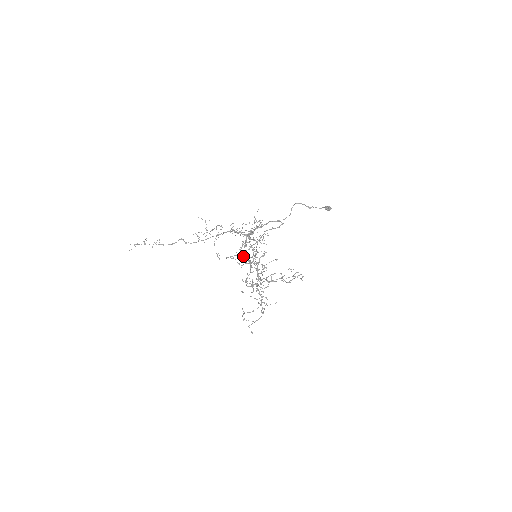
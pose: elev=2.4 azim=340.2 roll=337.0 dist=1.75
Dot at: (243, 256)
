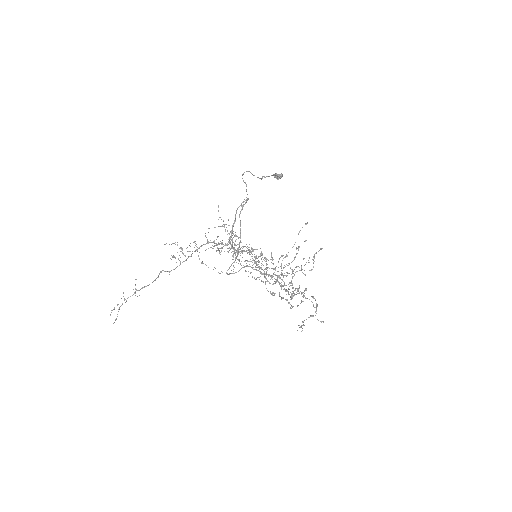
Dot at: (244, 266)
